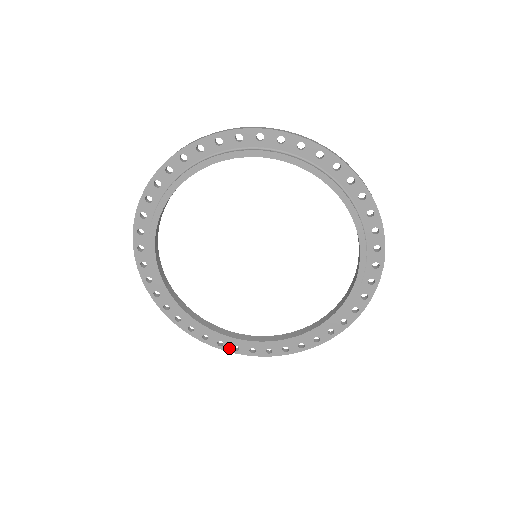
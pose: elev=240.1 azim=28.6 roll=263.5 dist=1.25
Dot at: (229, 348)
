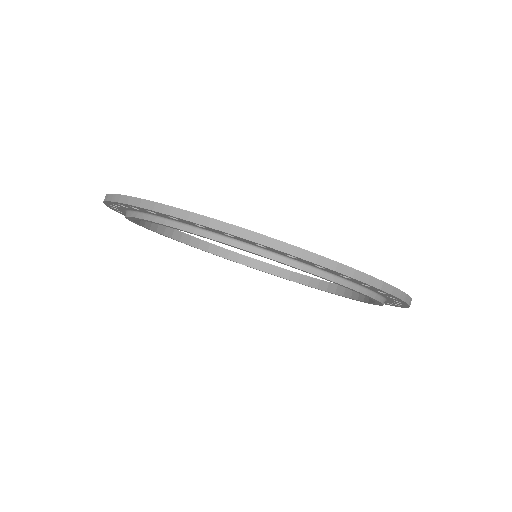
Dot at: occluded
